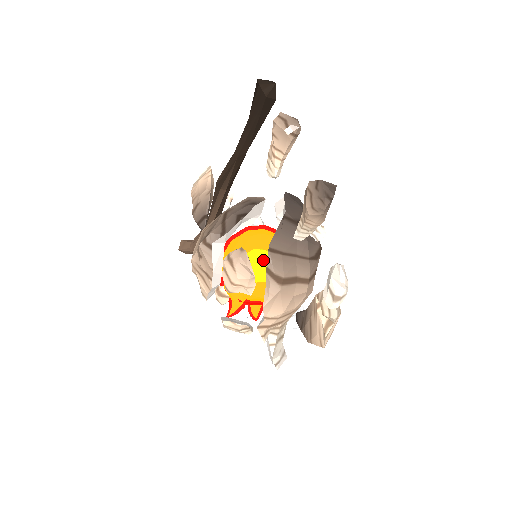
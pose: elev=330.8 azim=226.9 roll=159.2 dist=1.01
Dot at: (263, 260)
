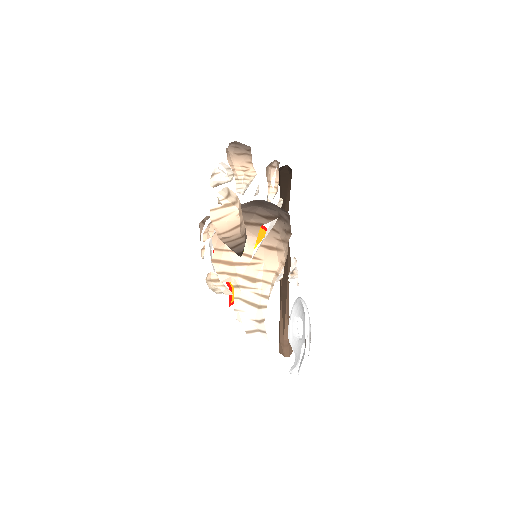
Dot at: occluded
